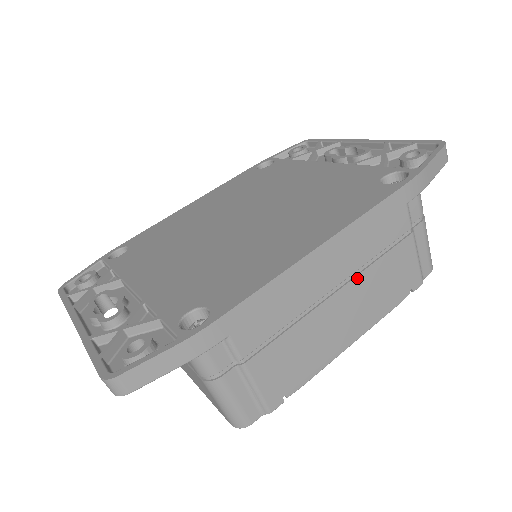
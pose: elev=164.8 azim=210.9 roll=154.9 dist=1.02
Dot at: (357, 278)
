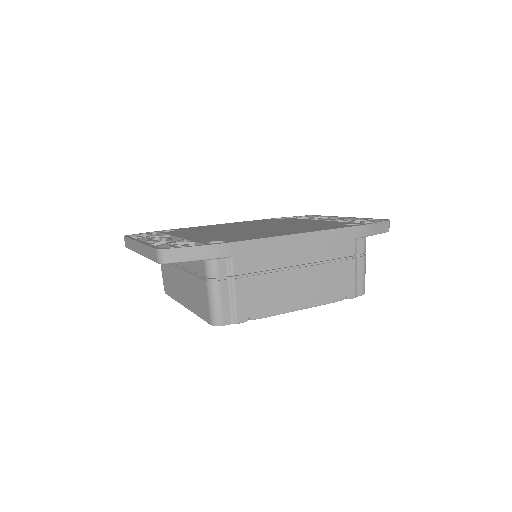
Dot at: (314, 267)
